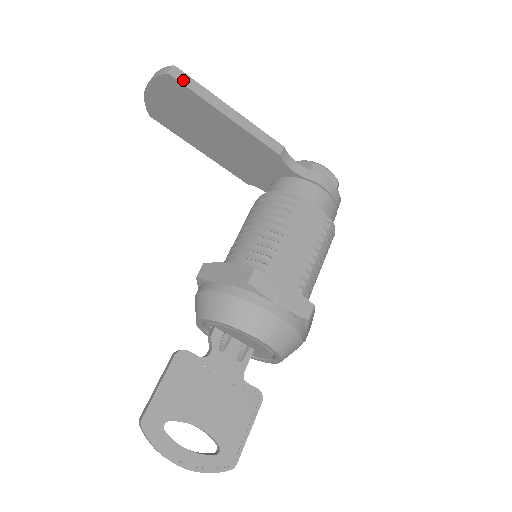
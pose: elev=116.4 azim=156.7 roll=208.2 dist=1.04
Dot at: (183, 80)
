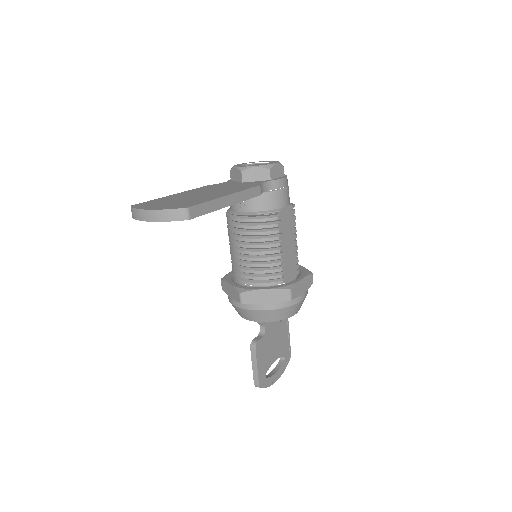
Dot at: (198, 213)
